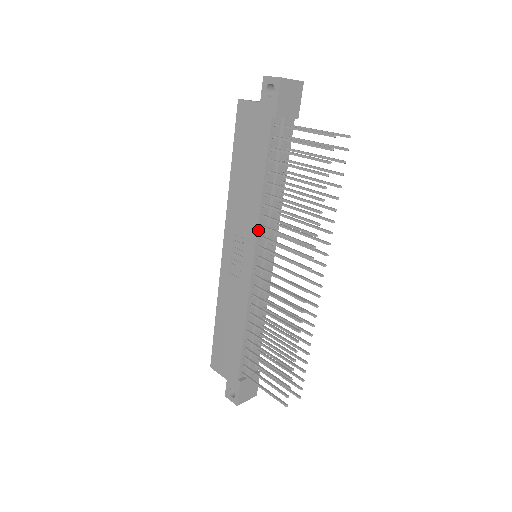
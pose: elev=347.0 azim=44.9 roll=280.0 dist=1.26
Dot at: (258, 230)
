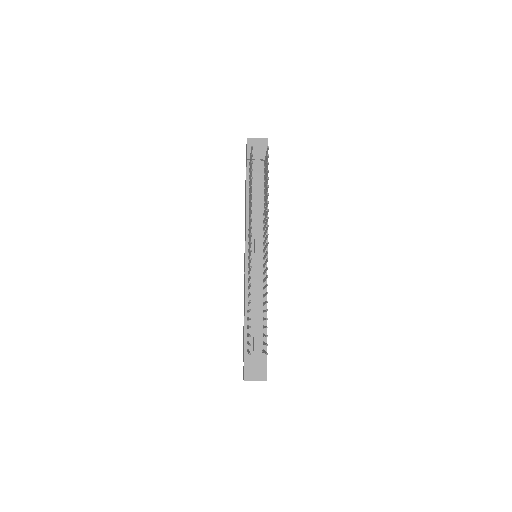
Dot at: (247, 231)
